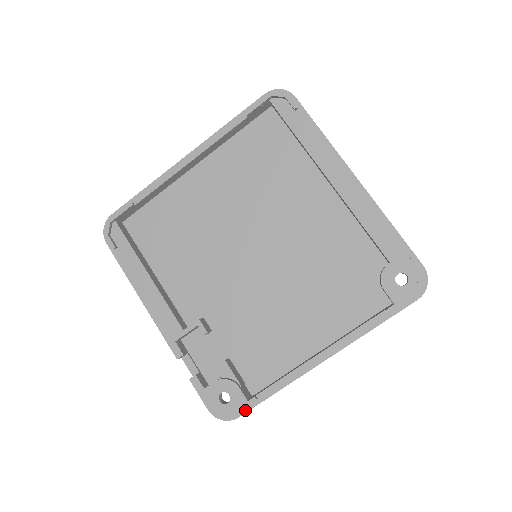
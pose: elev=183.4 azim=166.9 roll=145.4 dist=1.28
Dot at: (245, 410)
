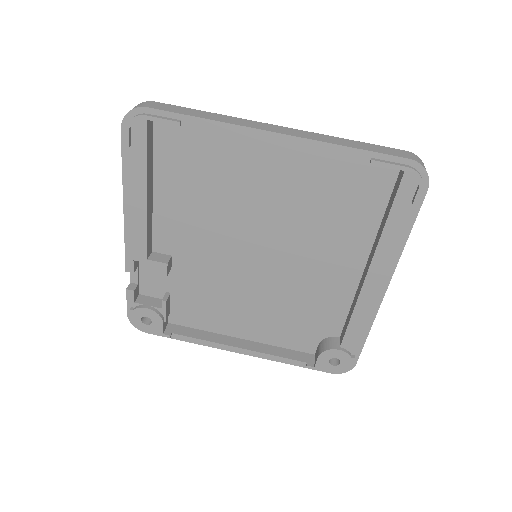
Dot at: (156, 334)
